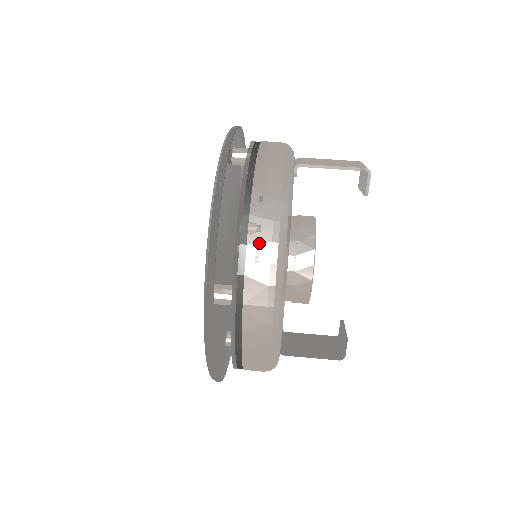
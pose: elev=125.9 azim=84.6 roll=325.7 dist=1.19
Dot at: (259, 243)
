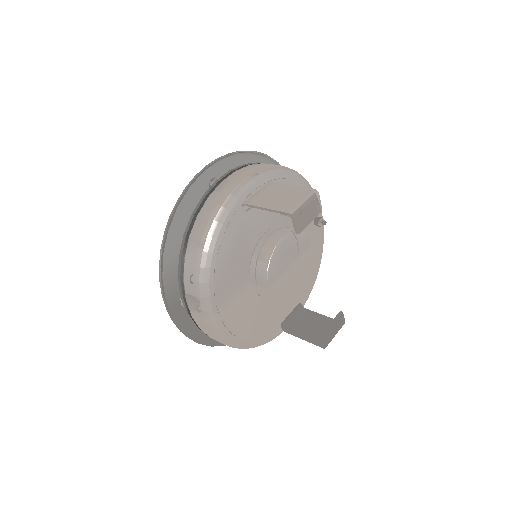
Dot at: (189, 281)
